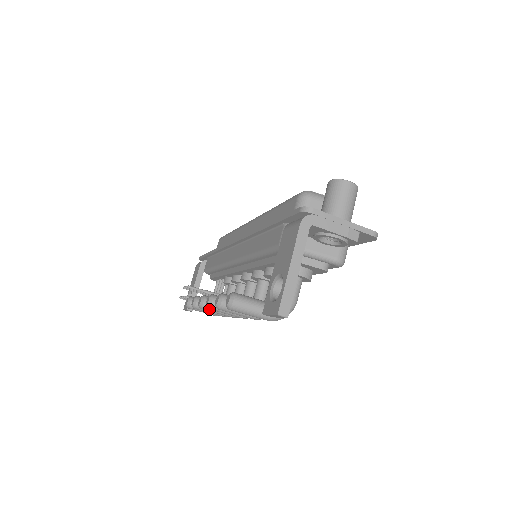
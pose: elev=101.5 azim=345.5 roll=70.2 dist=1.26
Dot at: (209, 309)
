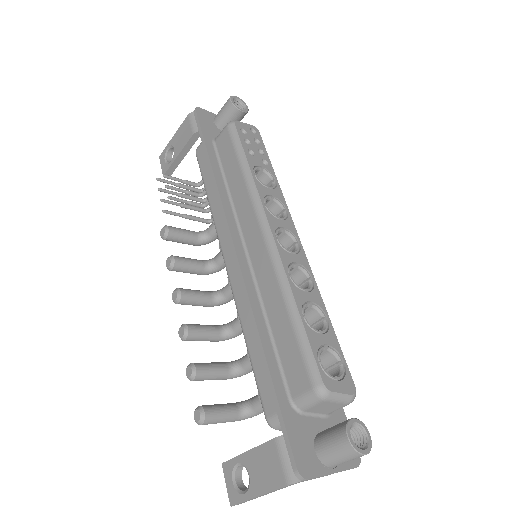
Dot at: (183, 304)
